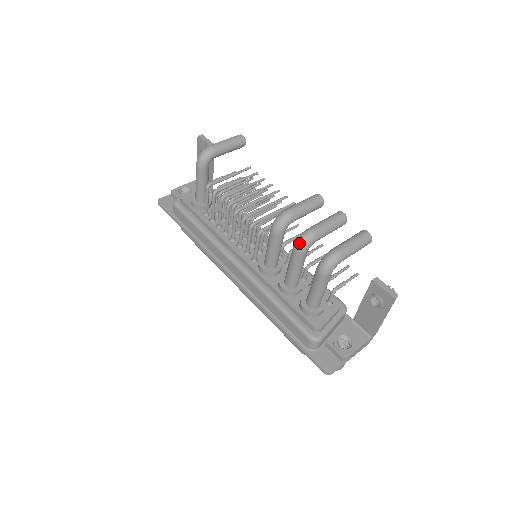
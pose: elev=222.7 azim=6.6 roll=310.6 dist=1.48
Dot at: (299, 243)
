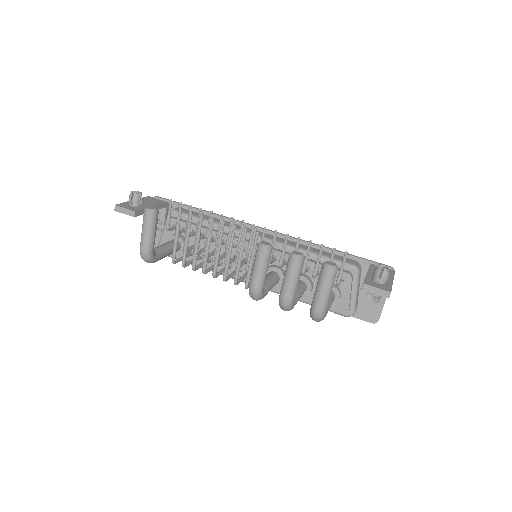
Dot at: occluded
